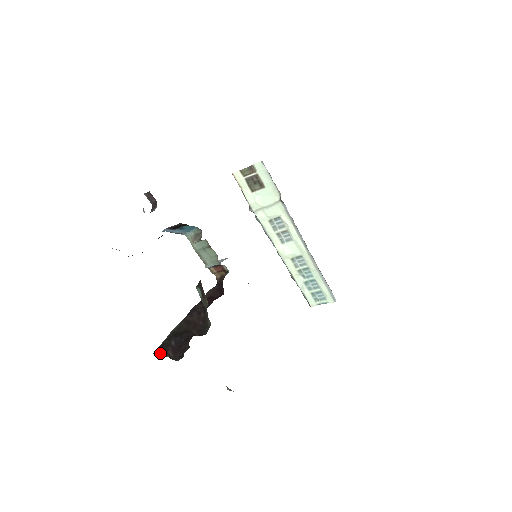
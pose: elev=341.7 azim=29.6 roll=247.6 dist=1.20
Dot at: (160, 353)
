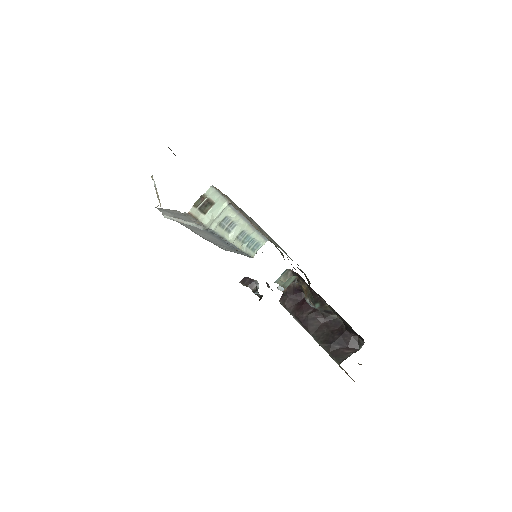
Dot at: (343, 358)
